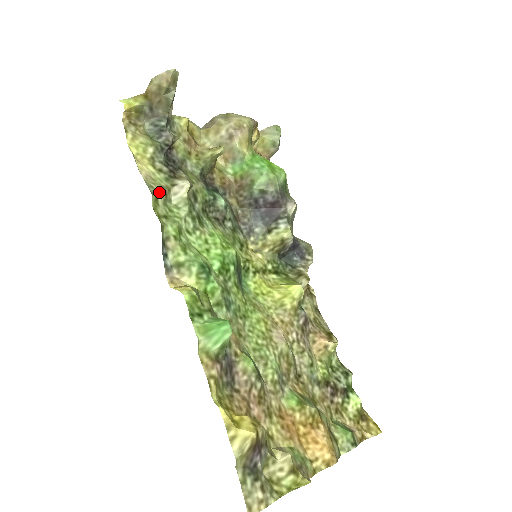
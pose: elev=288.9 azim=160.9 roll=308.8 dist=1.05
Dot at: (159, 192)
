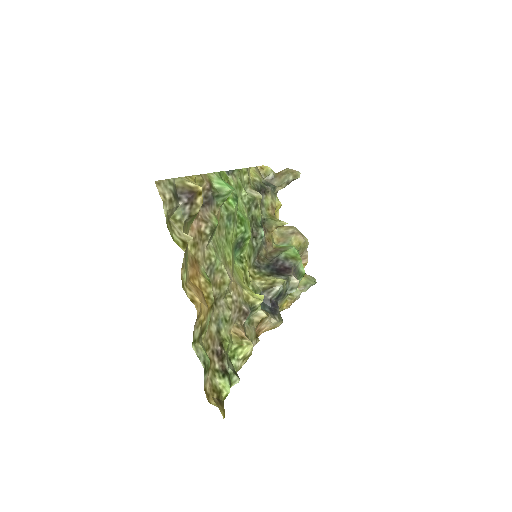
Dot at: (248, 176)
